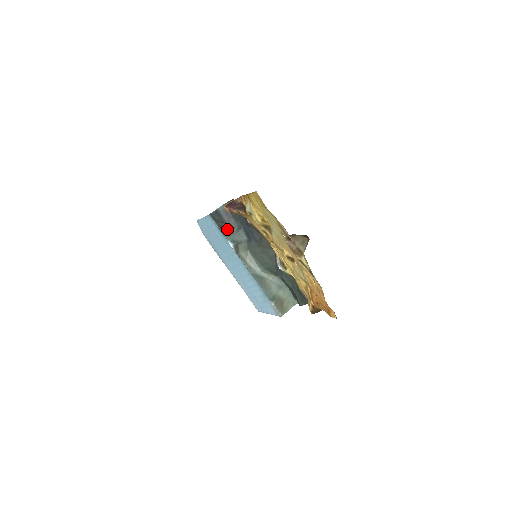
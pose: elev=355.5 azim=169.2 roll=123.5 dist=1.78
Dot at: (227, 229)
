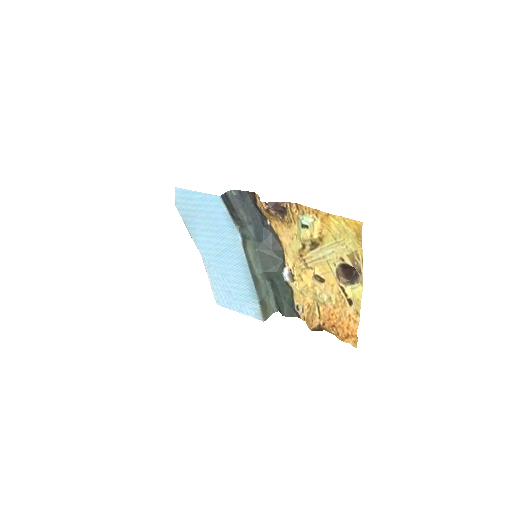
Dot at: (238, 219)
